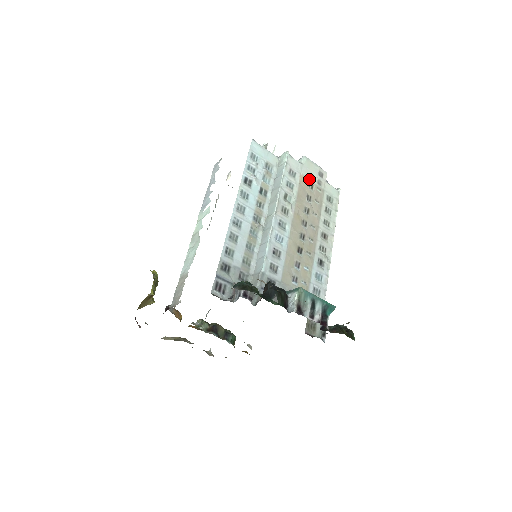
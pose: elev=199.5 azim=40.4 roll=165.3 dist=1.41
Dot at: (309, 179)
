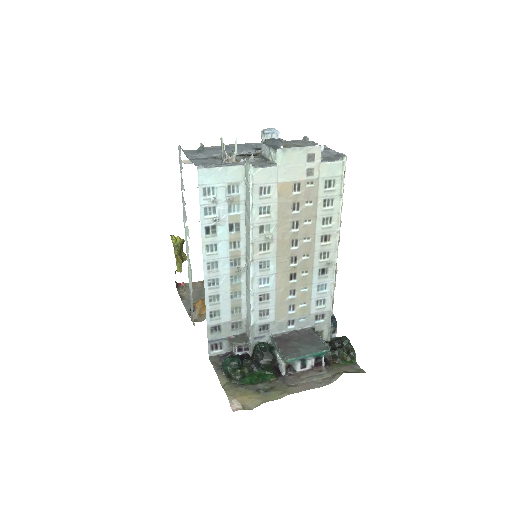
Dot at: (292, 180)
